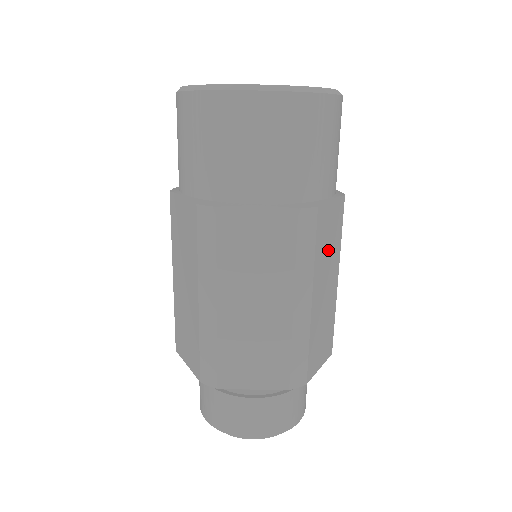
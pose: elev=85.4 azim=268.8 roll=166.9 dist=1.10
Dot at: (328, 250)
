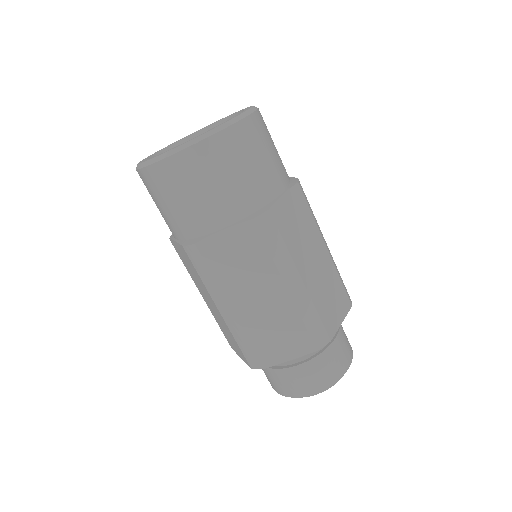
Dot at: (301, 233)
